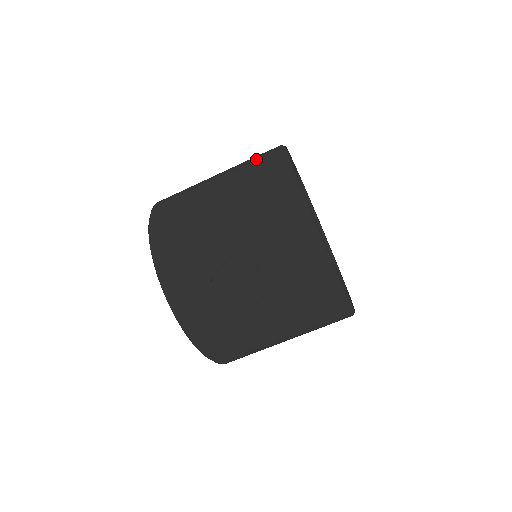
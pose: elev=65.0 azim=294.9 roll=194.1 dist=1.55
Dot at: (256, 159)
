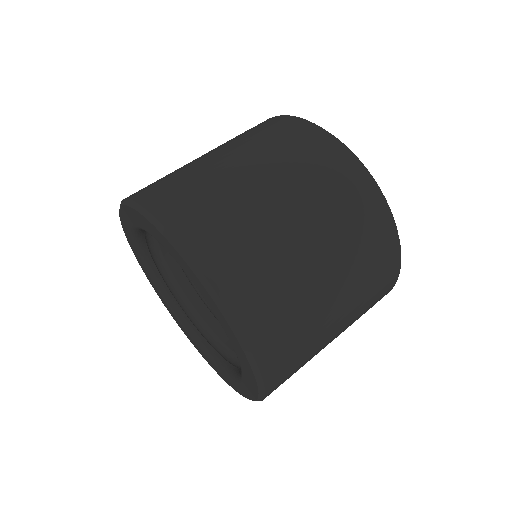
Dot at: occluded
